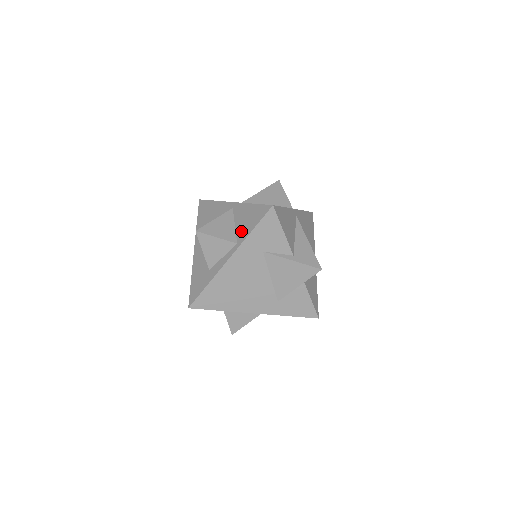
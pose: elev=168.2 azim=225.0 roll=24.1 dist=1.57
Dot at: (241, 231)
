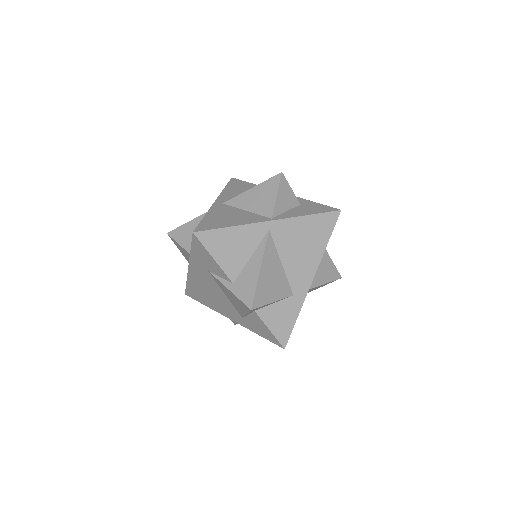
Dot at: occluded
